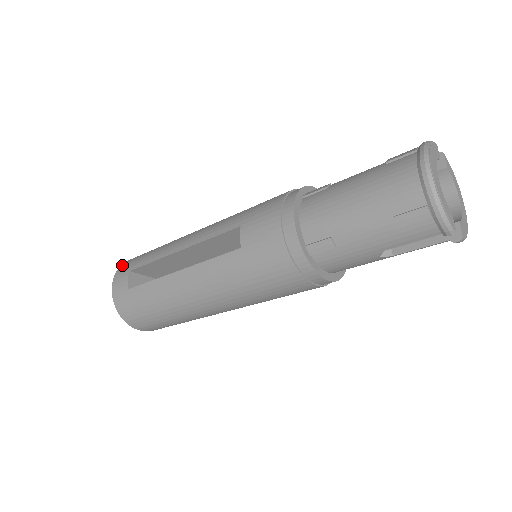
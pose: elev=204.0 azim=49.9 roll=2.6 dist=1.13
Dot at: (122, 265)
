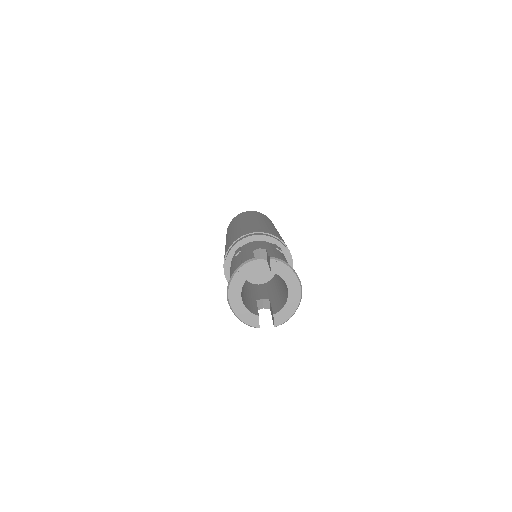
Dot at: occluded
